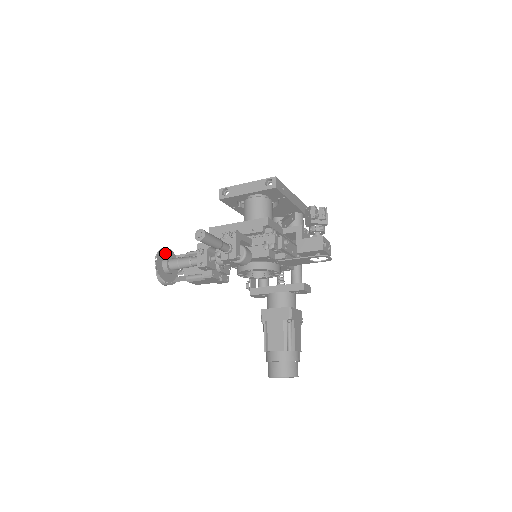
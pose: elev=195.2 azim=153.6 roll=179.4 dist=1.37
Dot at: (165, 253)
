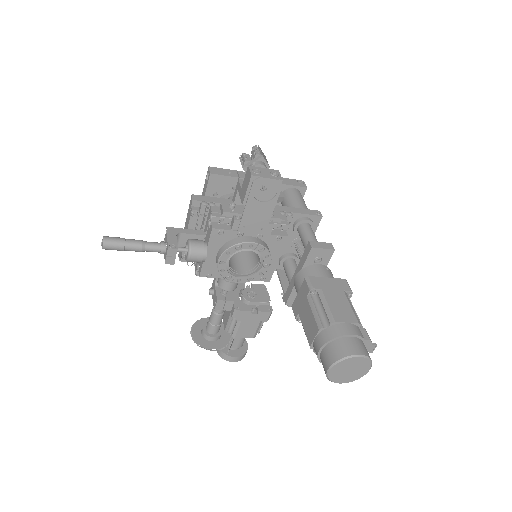
Dot at: occluded
